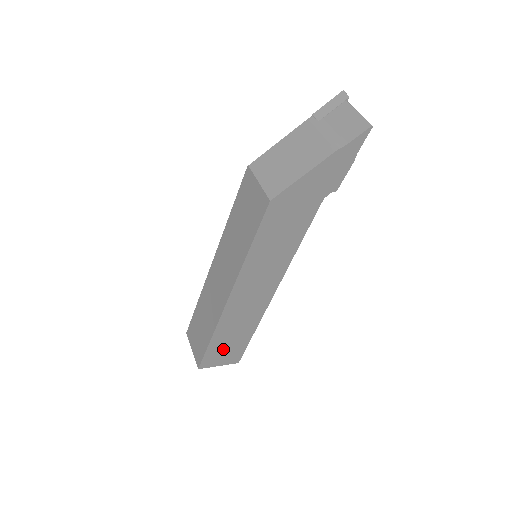
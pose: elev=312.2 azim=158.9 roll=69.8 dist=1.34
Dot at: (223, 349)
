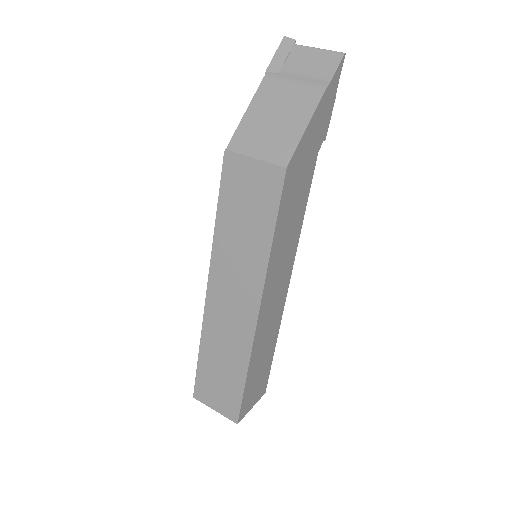
Dot at: (255, 383)
